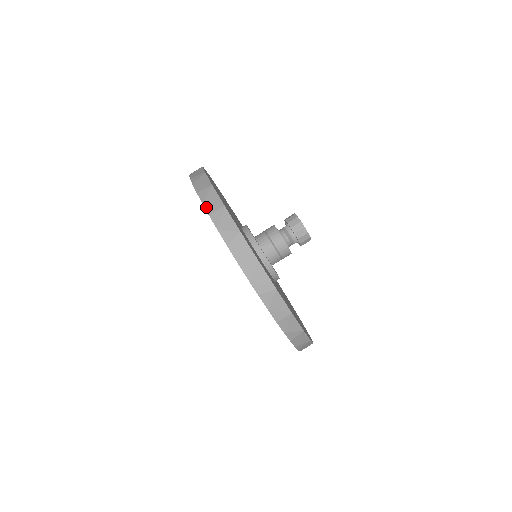
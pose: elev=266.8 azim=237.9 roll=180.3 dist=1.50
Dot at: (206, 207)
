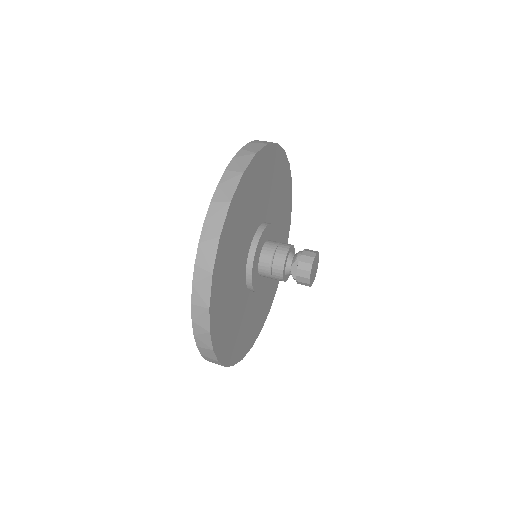
Dot at: occluded
